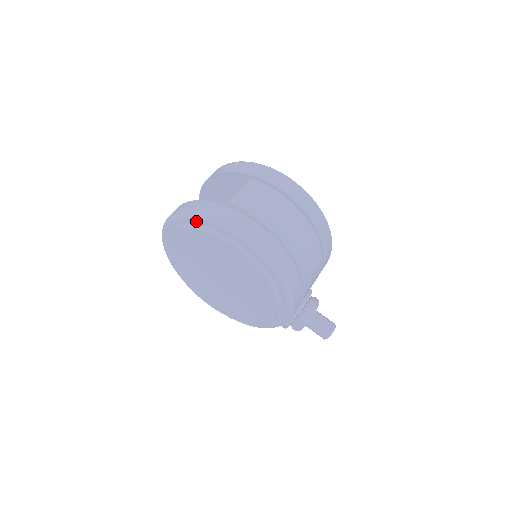
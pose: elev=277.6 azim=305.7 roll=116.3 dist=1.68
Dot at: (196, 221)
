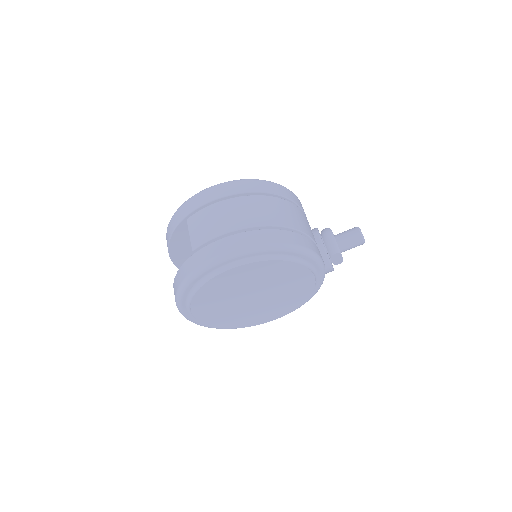
Dot at: (190, 286)
